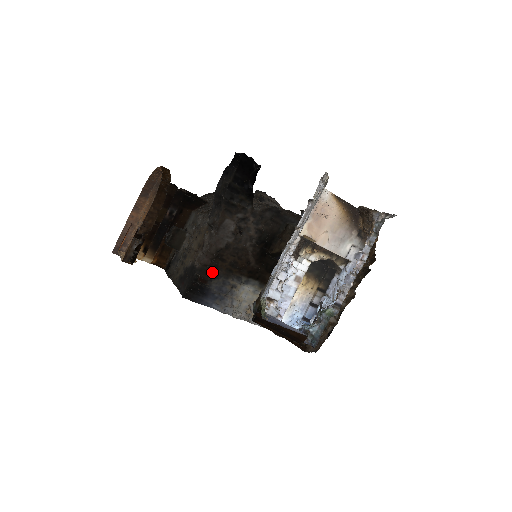
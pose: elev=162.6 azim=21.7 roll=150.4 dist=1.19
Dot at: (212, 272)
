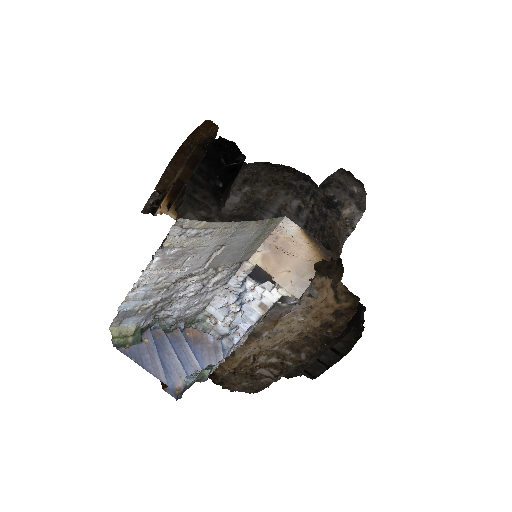
Dot at: occluded
